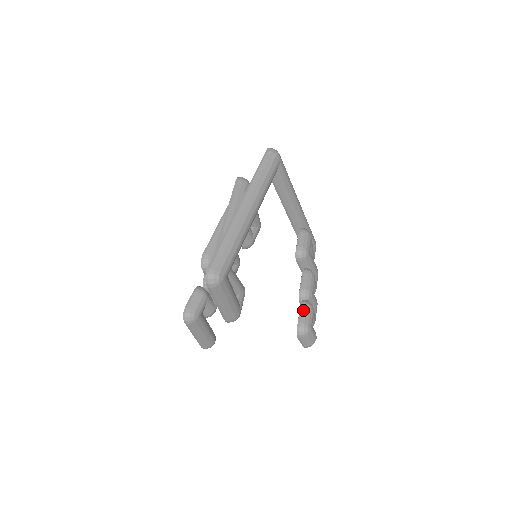
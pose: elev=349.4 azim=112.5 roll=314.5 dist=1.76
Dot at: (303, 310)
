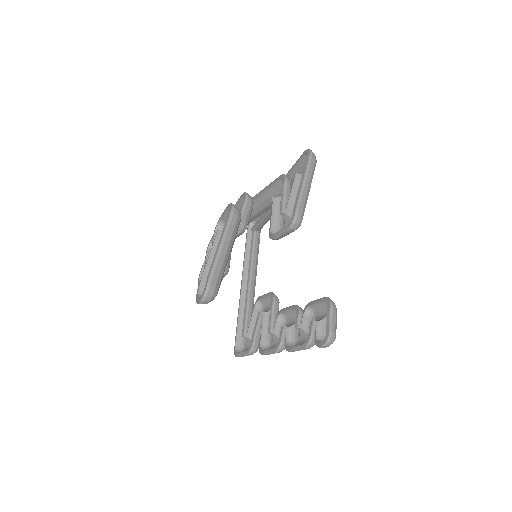
Dot at: occluded
